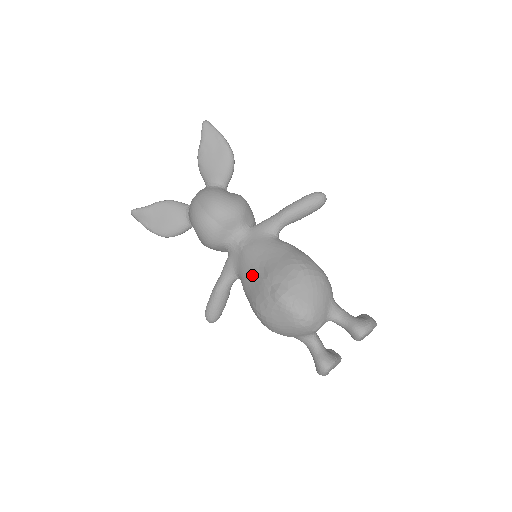
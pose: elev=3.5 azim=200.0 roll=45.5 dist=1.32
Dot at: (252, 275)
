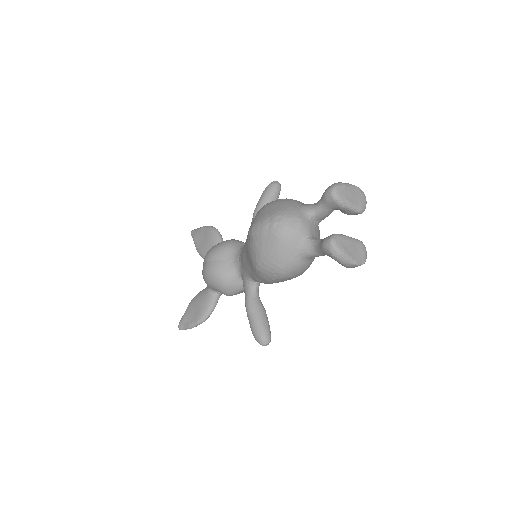
Dot at: (246, 257)
